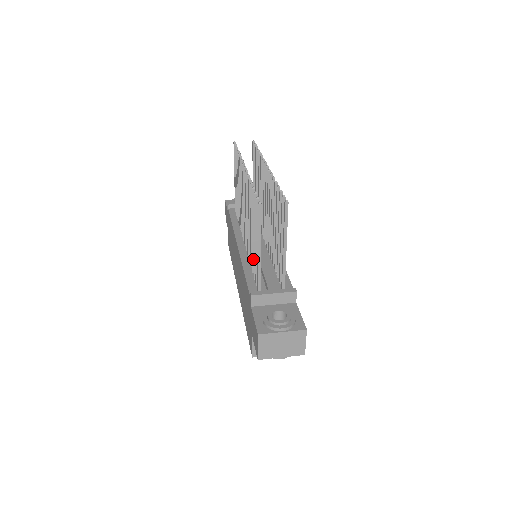
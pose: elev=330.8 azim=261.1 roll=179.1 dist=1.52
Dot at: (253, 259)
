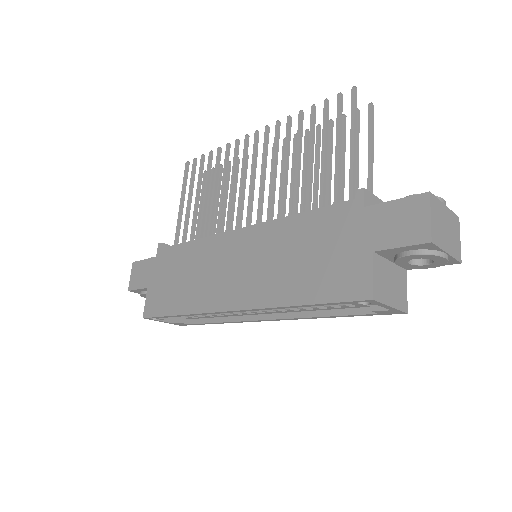
Dot at: (309, 196)
